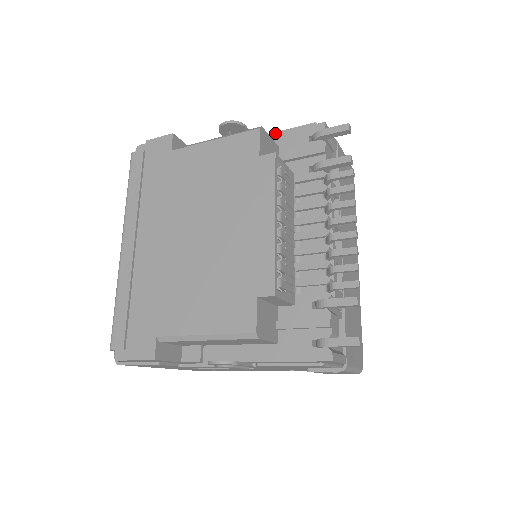
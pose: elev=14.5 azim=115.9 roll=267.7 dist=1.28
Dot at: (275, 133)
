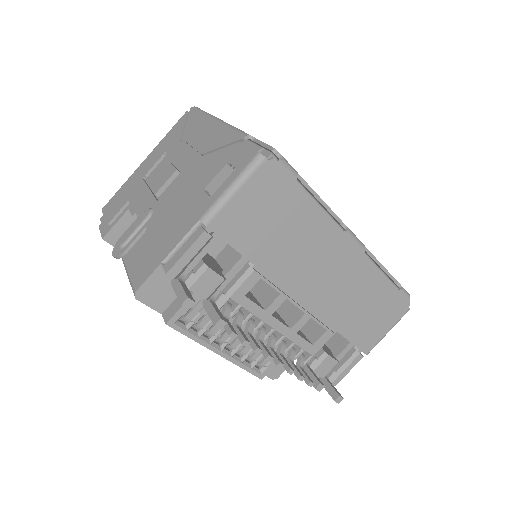
Dot at: (150, 241)
